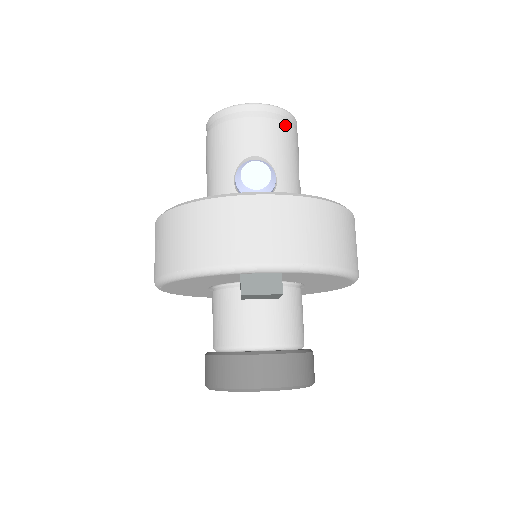
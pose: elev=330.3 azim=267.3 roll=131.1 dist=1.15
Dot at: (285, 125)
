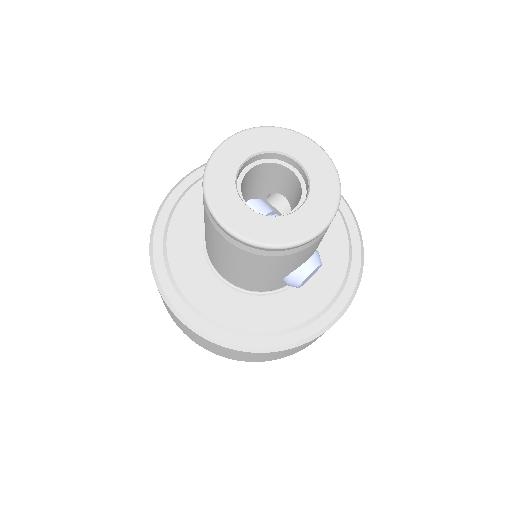
Dot at: occluded
